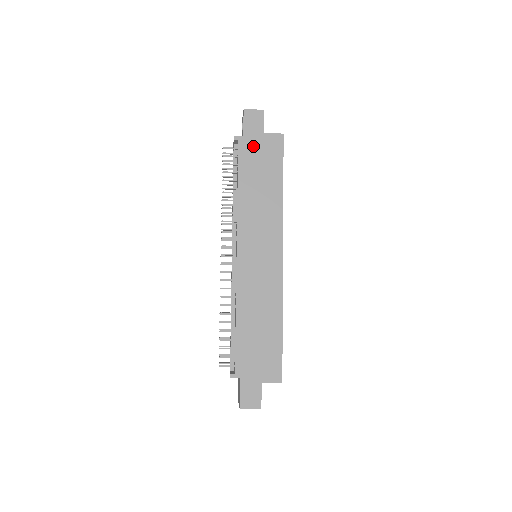
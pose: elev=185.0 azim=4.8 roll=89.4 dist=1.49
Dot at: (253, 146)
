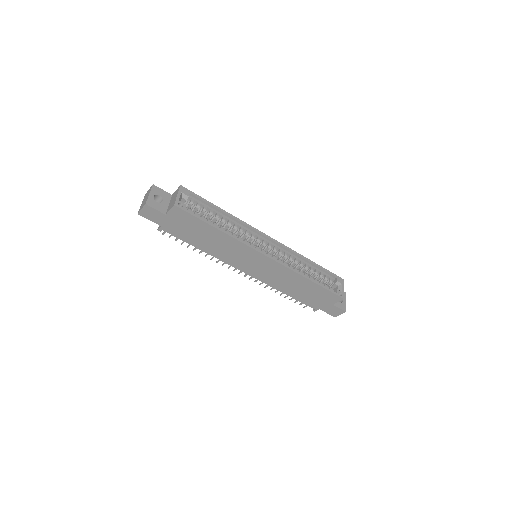
Dot at: (172, 226)
